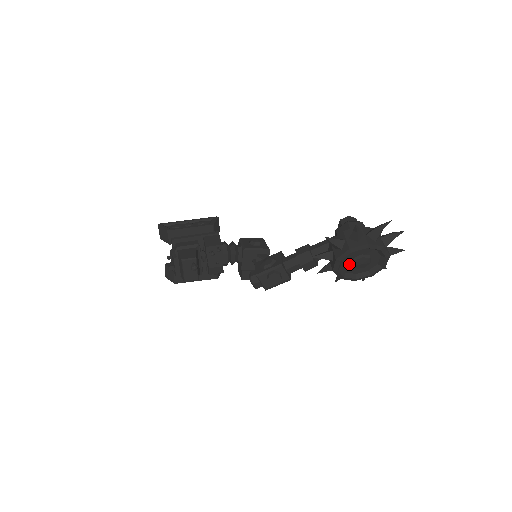
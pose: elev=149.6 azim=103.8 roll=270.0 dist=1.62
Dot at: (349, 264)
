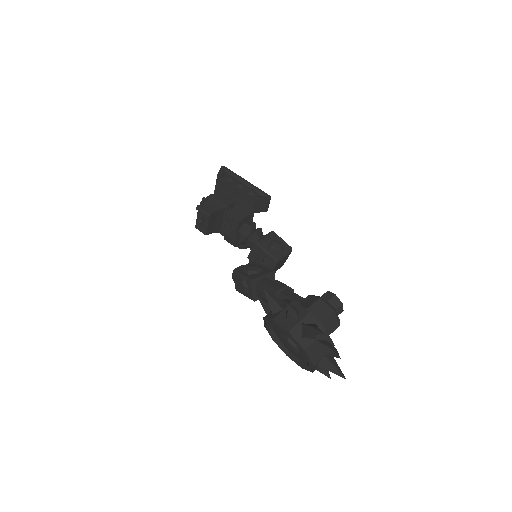
Dot at: (280, 334)
